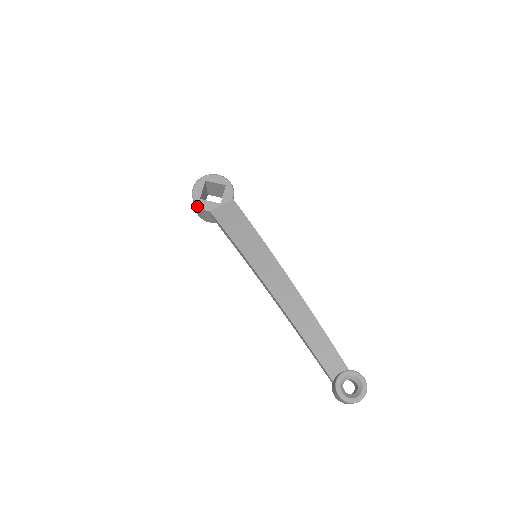
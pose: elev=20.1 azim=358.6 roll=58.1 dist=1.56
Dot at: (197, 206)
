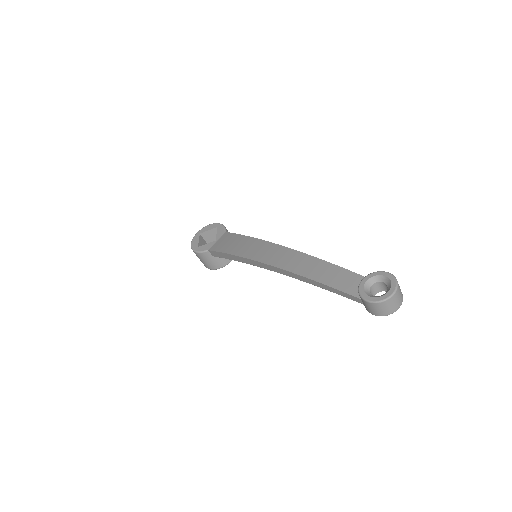
Dot at: (198, 254)
